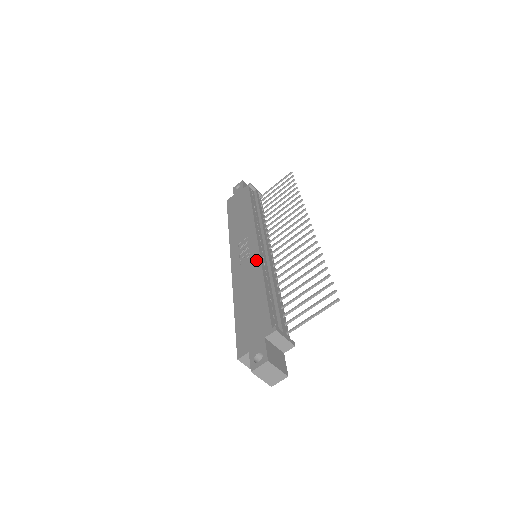
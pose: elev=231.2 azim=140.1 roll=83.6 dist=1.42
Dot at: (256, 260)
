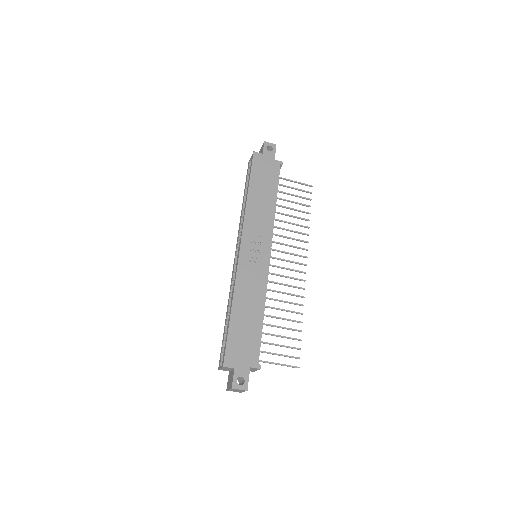
Dot at: (264, 277)
